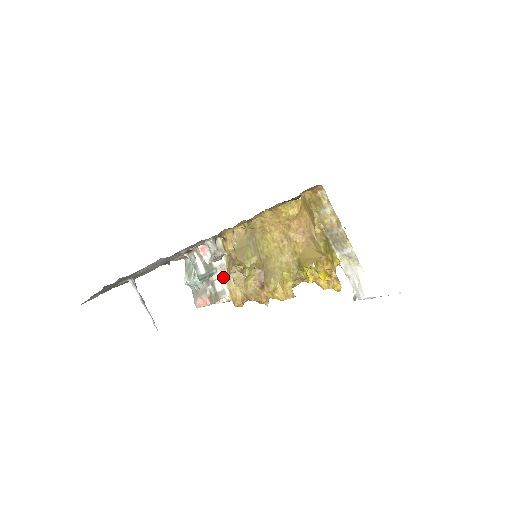
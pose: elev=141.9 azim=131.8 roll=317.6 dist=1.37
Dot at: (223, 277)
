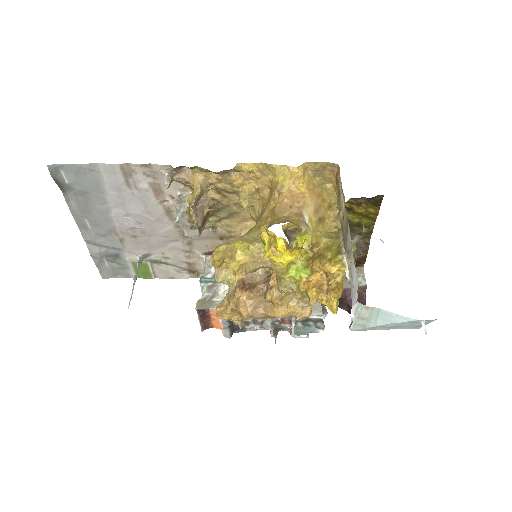
Dot at: (228, 289)
